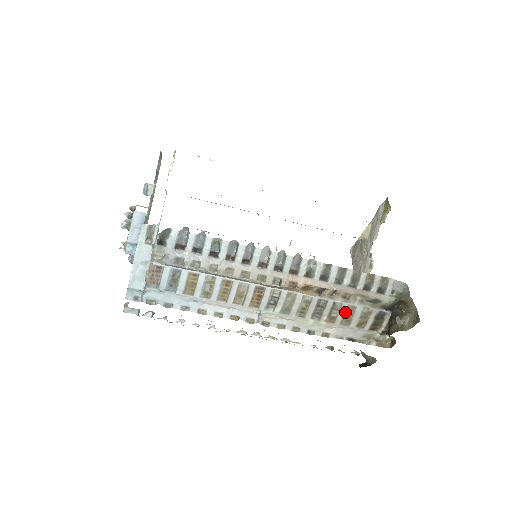
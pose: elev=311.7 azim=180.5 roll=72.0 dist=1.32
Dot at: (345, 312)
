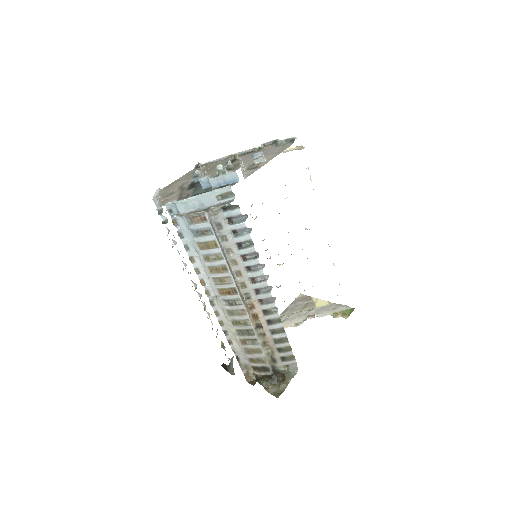
Dot at: (254, 348)
